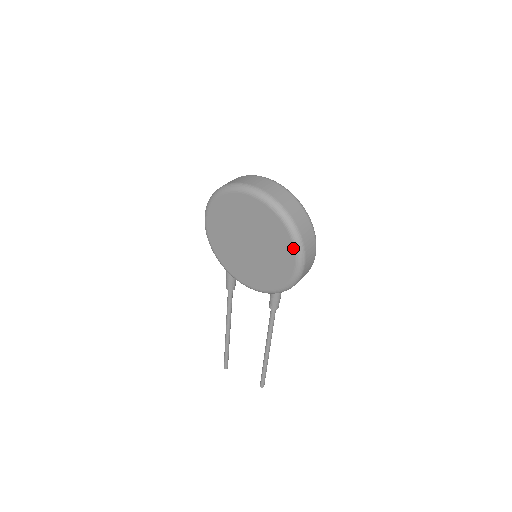
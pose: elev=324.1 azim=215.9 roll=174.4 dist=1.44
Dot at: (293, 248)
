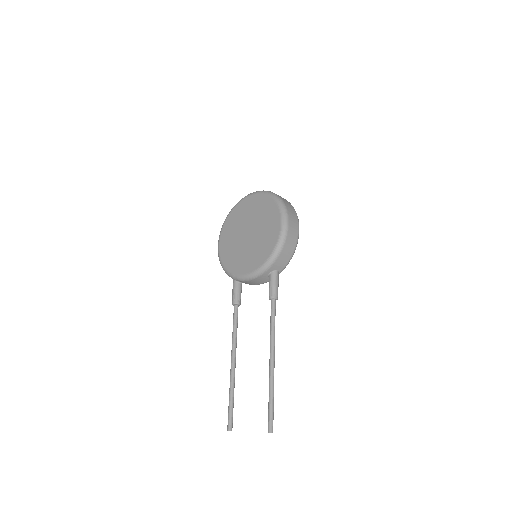
Dot at: (278, 208)
